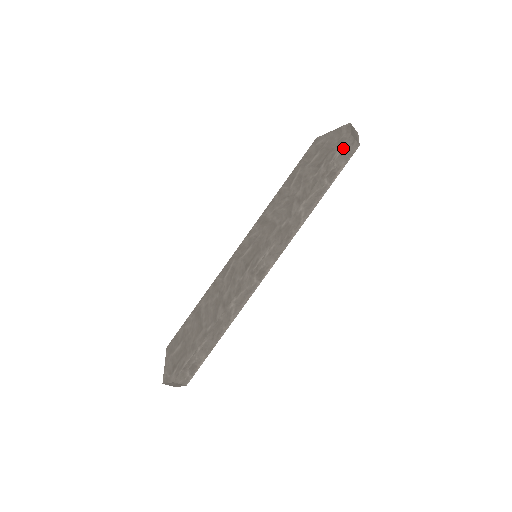
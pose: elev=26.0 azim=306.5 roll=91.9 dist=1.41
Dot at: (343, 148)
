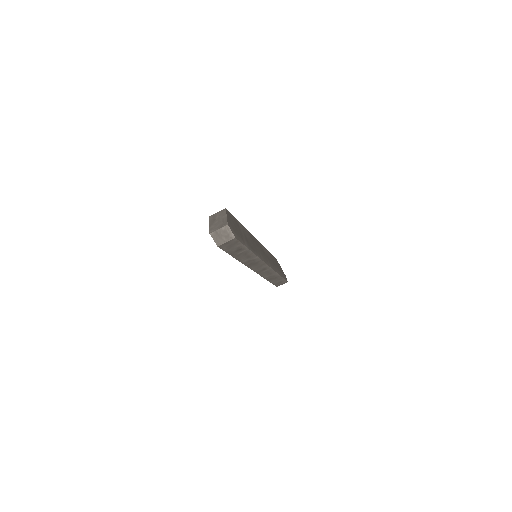
Dot at: (224, 249)
